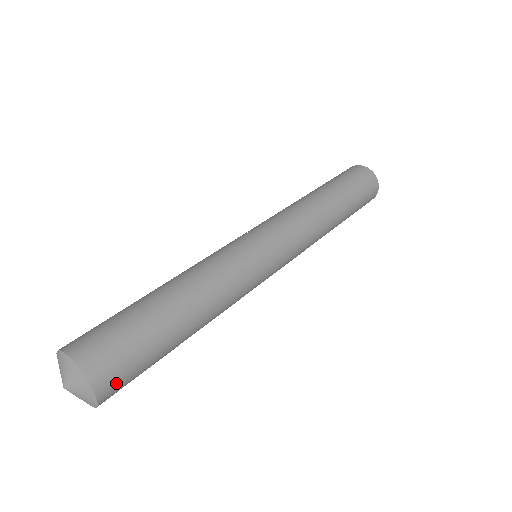
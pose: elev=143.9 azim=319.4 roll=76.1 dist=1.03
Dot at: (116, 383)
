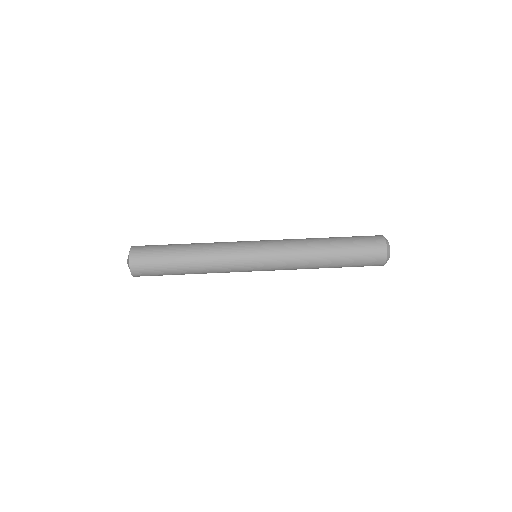
Dot at: occluded
